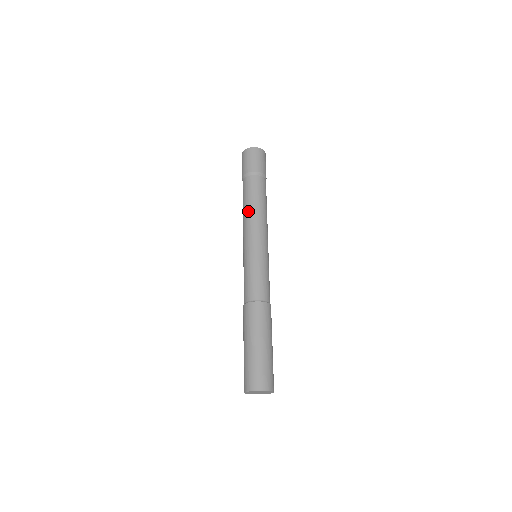
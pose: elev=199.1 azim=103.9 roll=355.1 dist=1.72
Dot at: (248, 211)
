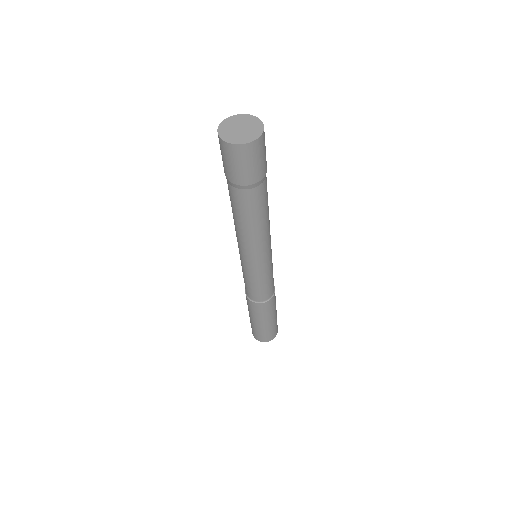
Dot at: (237, 228)
